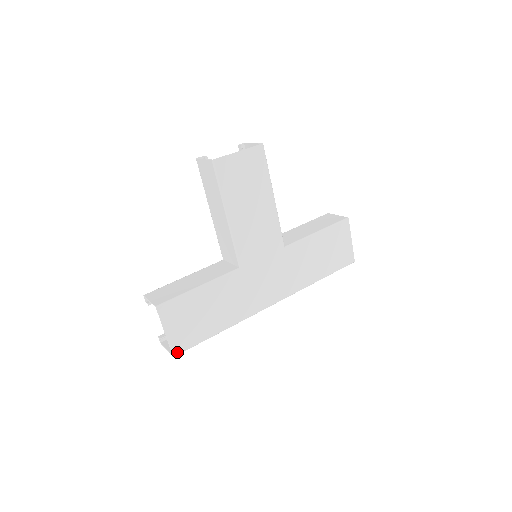
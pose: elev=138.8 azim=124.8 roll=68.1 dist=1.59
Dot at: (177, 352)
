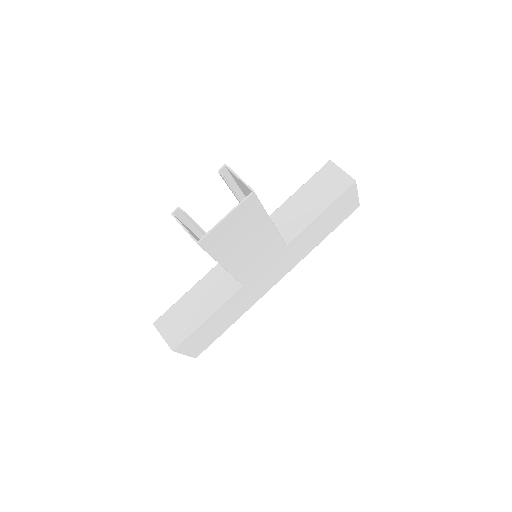
Dot at: (198, 355)
